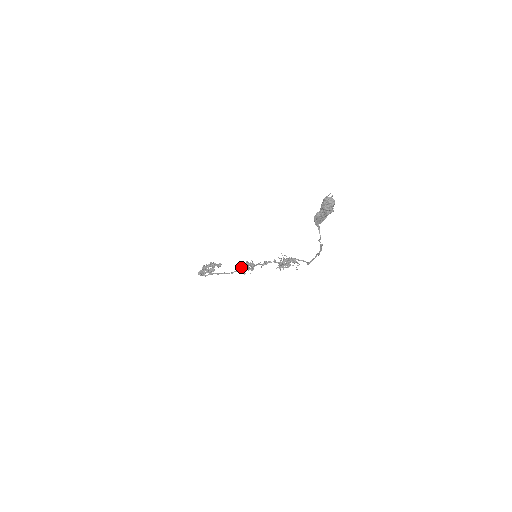
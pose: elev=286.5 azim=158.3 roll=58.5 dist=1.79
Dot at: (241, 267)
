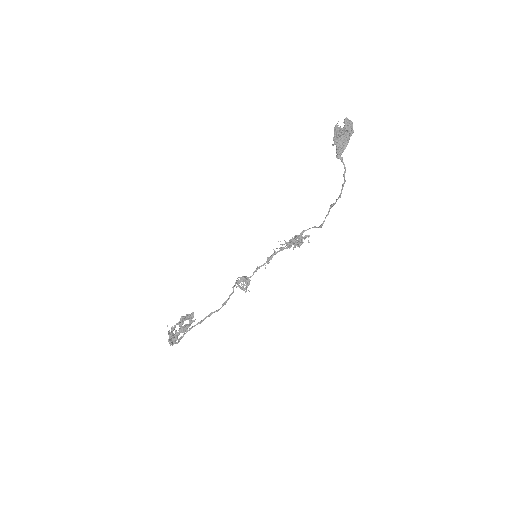
Dot at: (233, 290)
